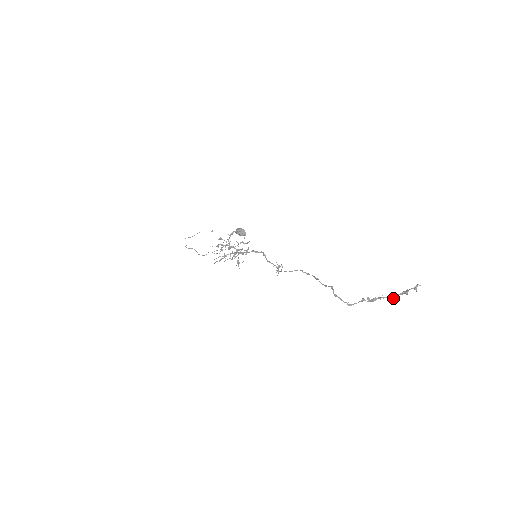
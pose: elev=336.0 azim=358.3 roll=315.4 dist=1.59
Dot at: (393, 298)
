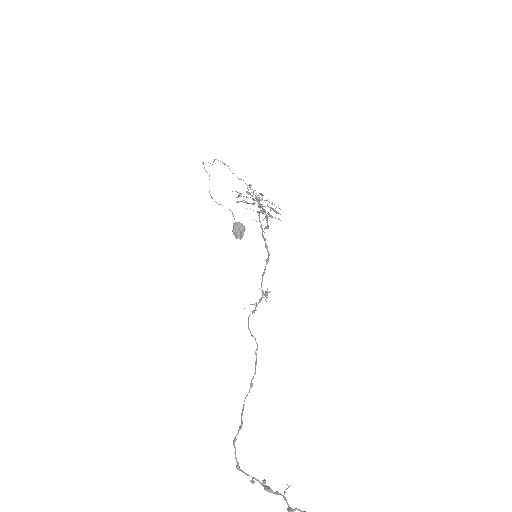
Dot at: (289, 510)
